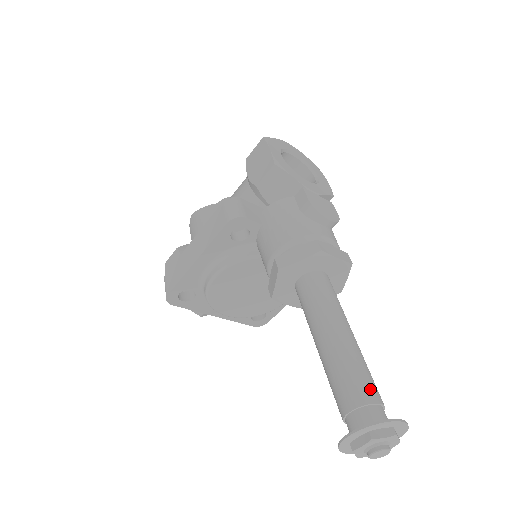
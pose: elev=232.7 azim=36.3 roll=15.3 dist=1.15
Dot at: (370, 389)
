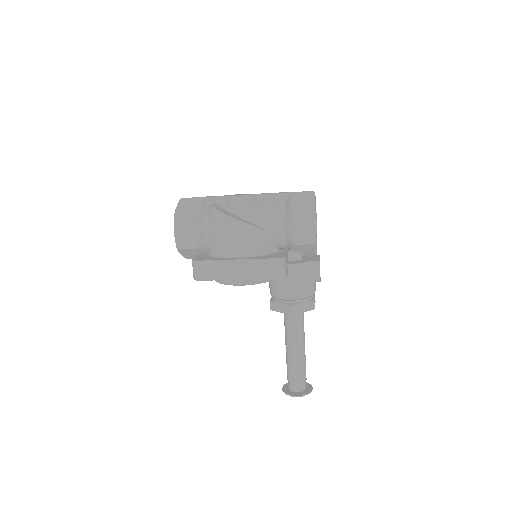
Dot at: occluded
